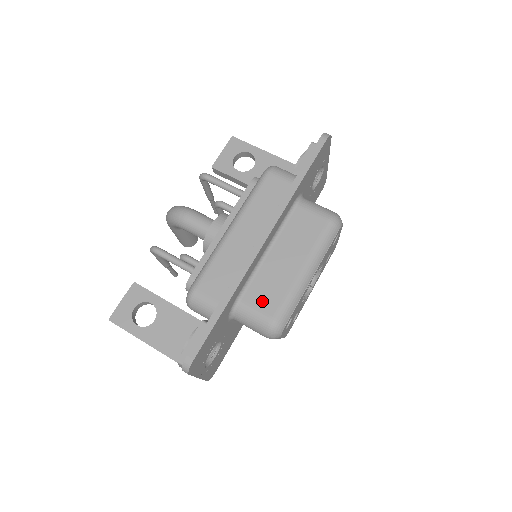
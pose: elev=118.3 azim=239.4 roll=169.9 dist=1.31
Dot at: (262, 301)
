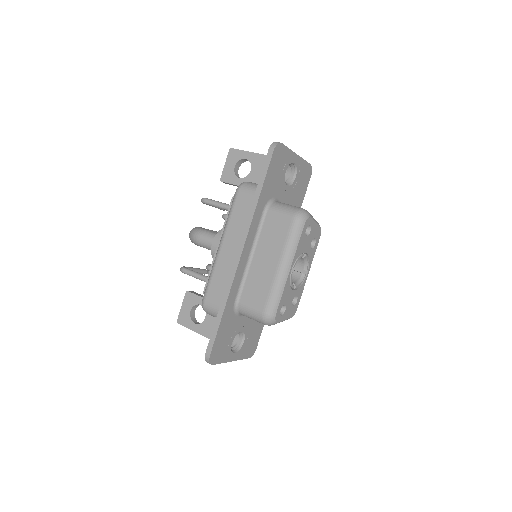
Dot at: (254, 299)
